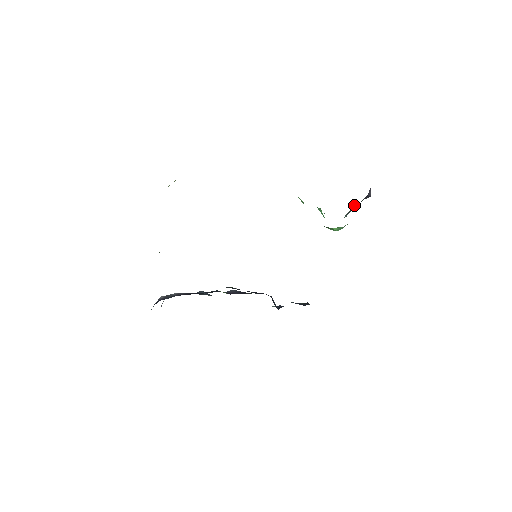
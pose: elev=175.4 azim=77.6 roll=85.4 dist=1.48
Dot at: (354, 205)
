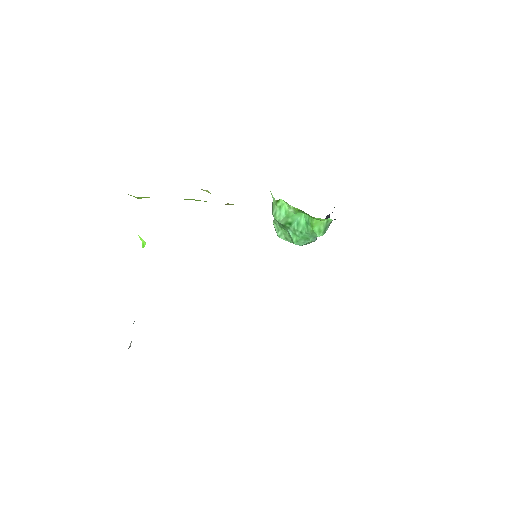
Dot at: occluded
